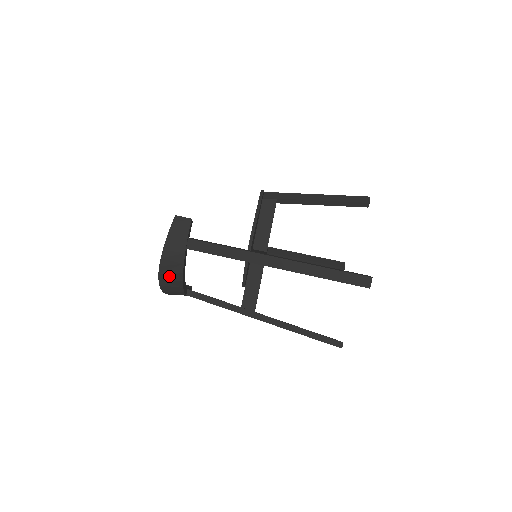
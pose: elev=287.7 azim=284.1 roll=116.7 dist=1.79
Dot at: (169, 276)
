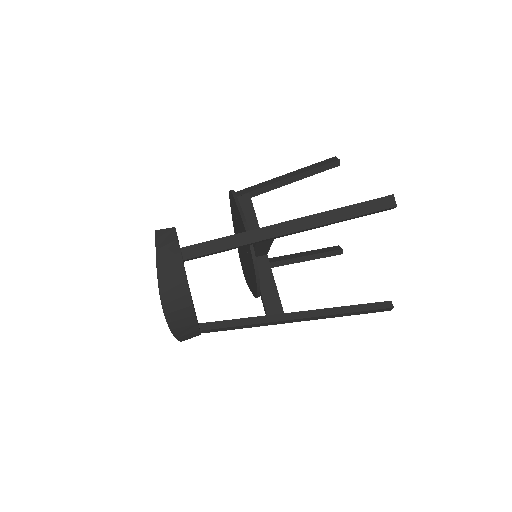
Dot at: (175, 304)
